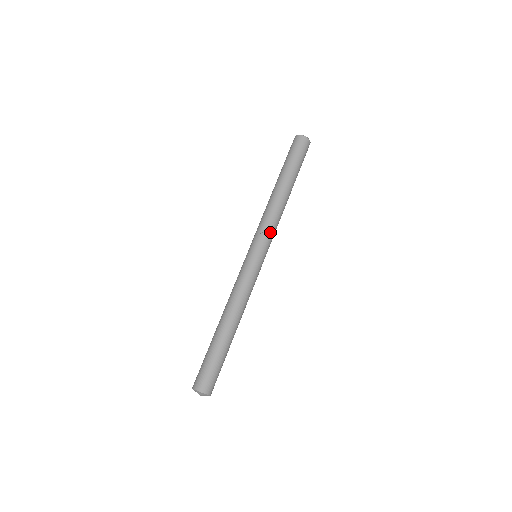
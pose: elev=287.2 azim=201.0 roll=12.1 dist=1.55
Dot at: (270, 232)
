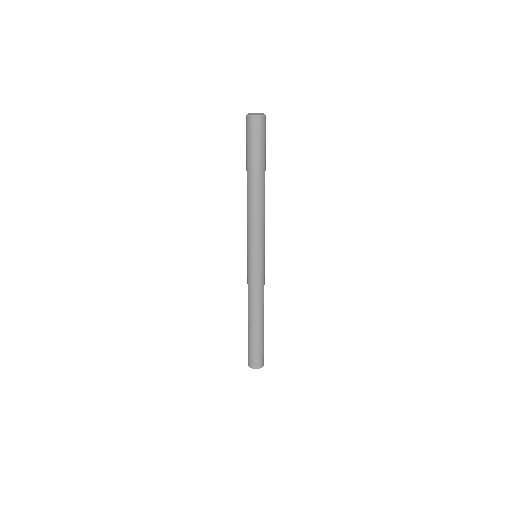
Dot at: (259, 236)
